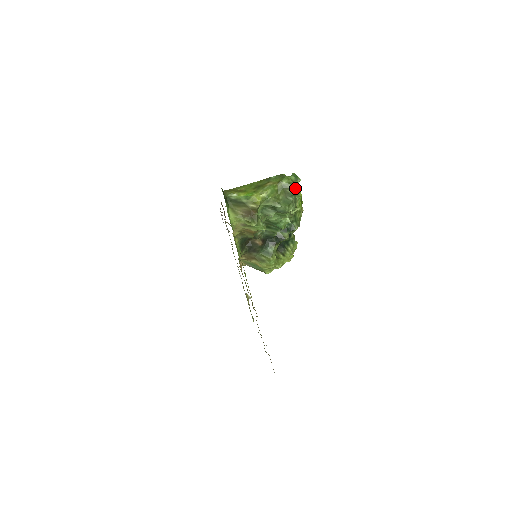
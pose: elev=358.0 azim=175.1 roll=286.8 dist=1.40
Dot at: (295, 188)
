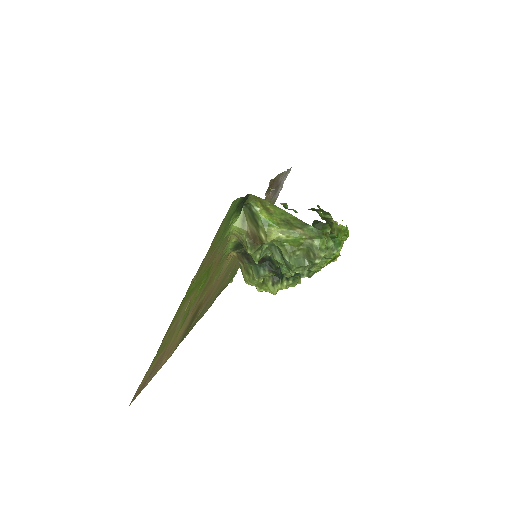
Dot at: (320, 258)
